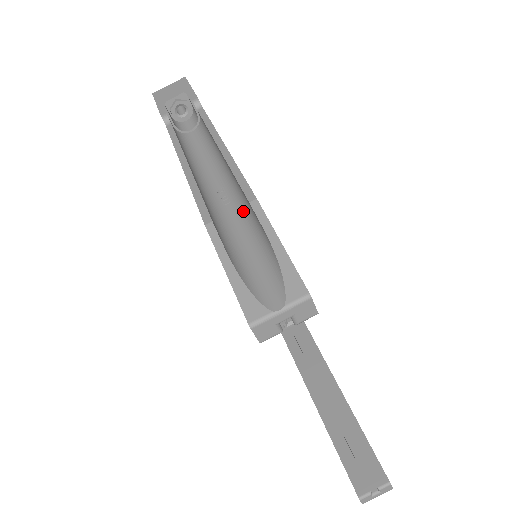
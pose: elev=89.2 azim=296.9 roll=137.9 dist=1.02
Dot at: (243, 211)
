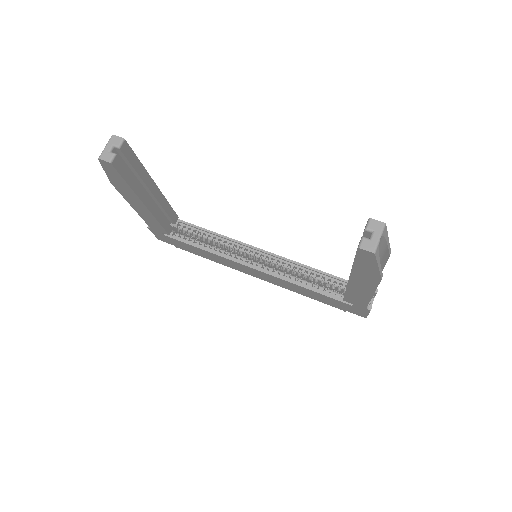
Dot at: occluded
